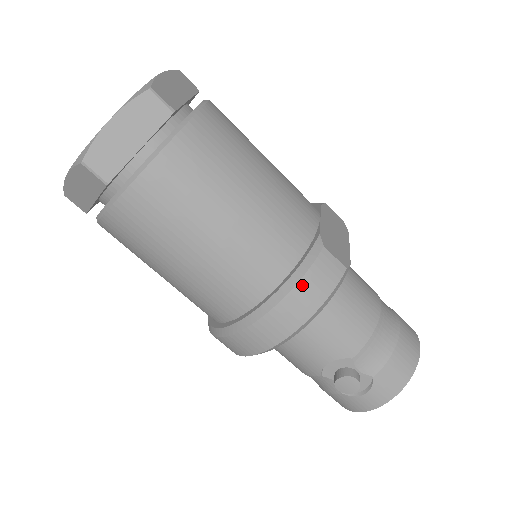
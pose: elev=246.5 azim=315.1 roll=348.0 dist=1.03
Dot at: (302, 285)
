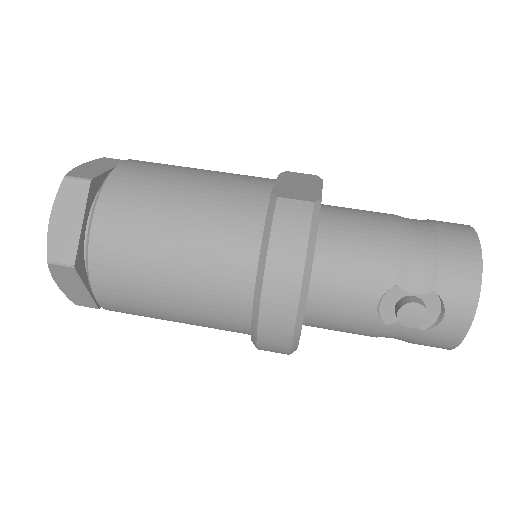
Dot at: (275, 241)
